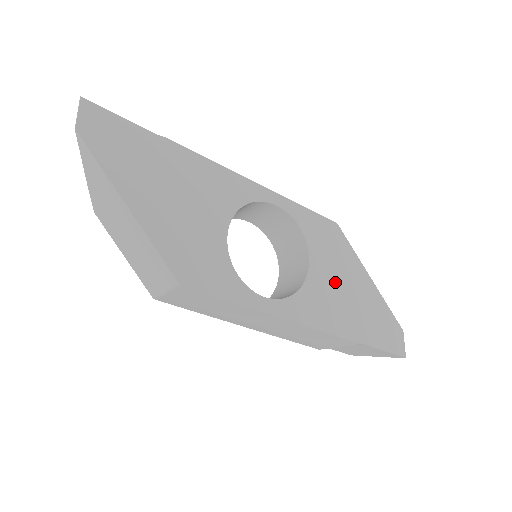
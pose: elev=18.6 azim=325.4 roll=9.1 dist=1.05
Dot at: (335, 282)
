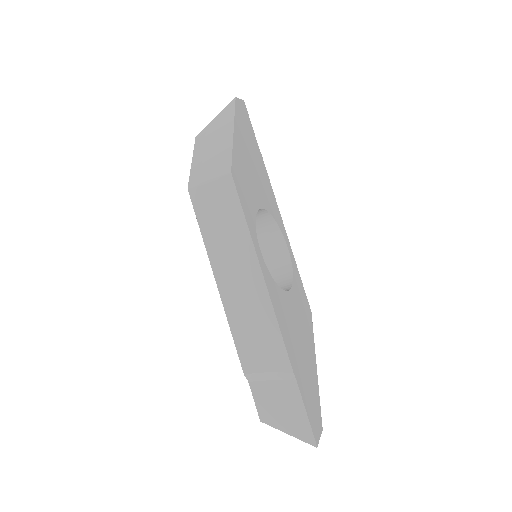
Dot at: (297, 323)
